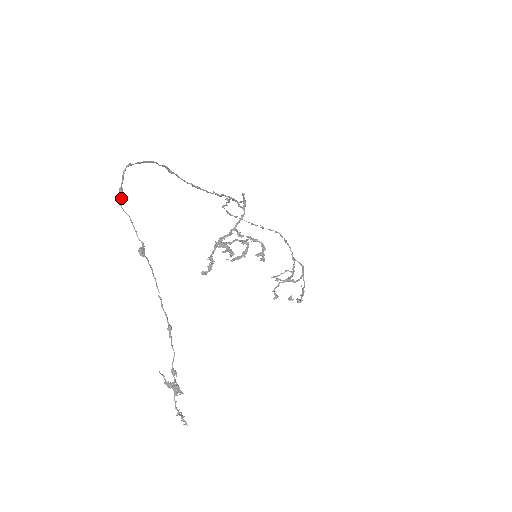
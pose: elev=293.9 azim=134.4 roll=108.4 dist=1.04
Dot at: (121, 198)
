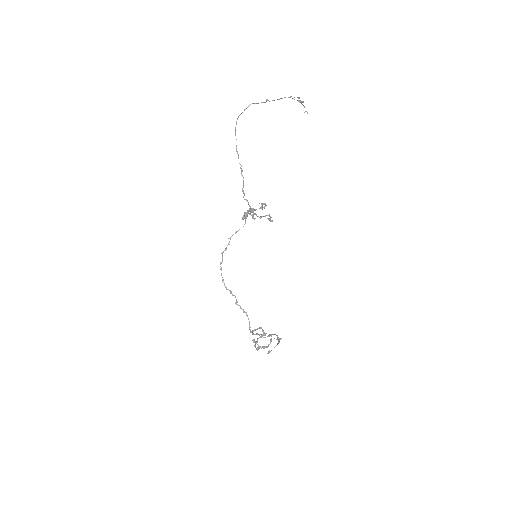
Dot at: (247, 107)
